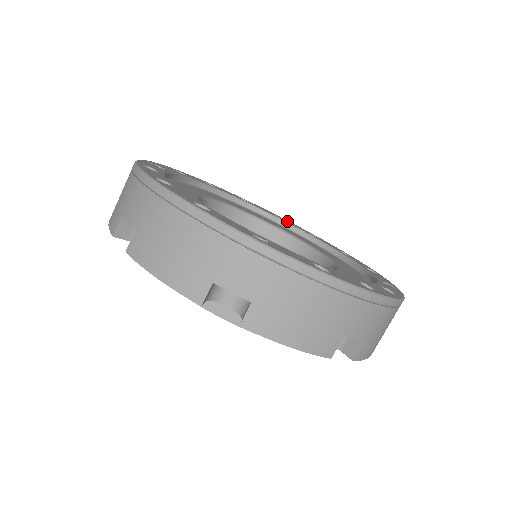
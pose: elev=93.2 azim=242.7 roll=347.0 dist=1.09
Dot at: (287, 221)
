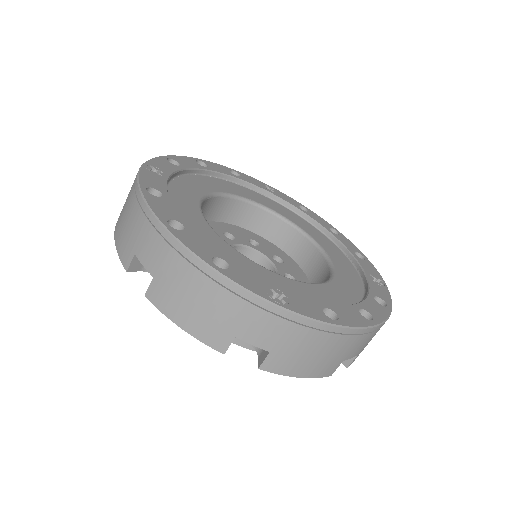
Dot at: (277, 193)
